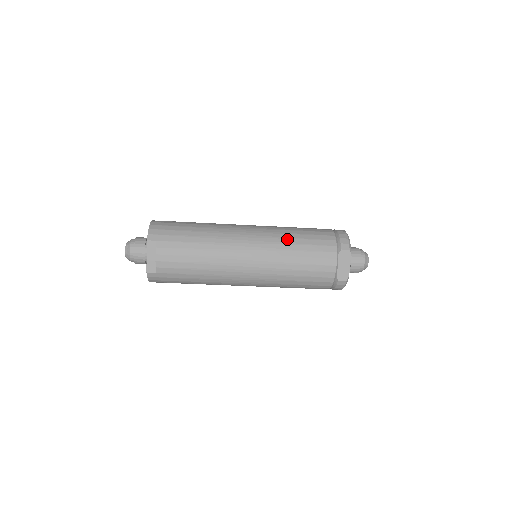
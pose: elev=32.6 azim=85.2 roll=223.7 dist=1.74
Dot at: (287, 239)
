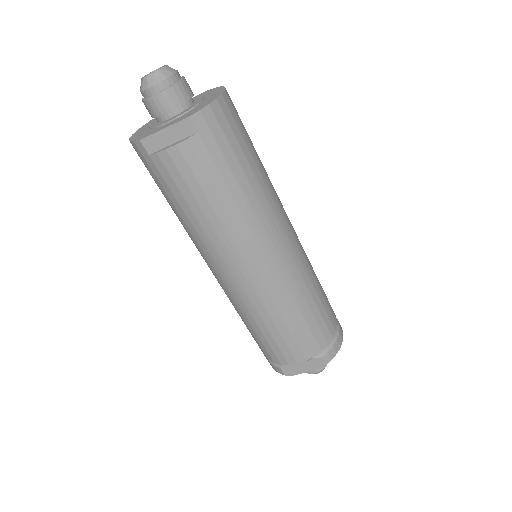
Dot at: (301, 297)
